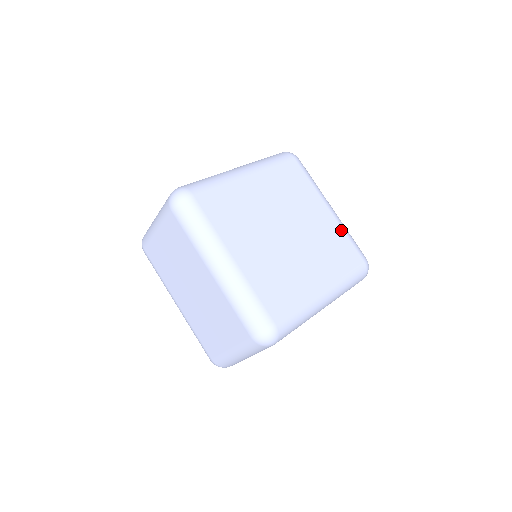
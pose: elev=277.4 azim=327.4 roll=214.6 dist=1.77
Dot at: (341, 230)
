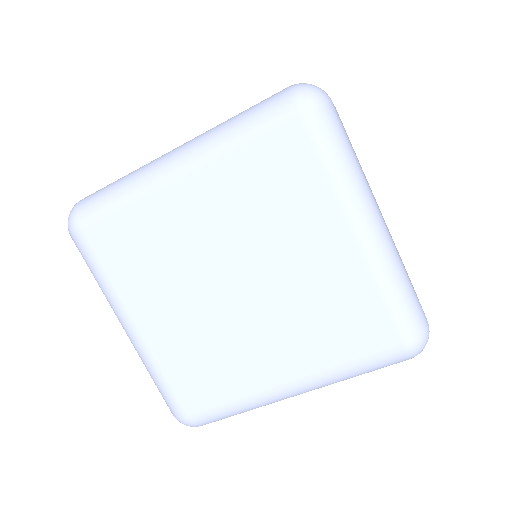
Dot at: (369, 282)
